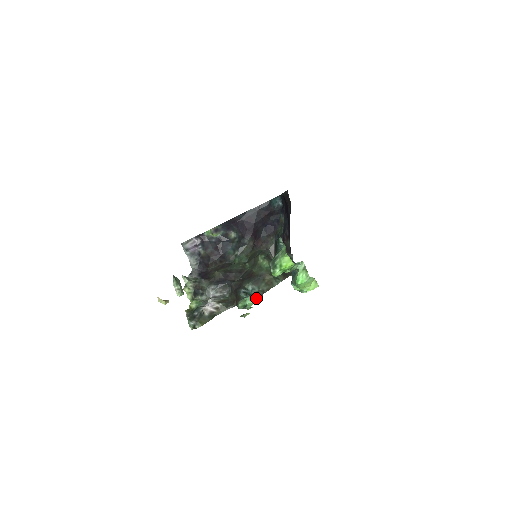
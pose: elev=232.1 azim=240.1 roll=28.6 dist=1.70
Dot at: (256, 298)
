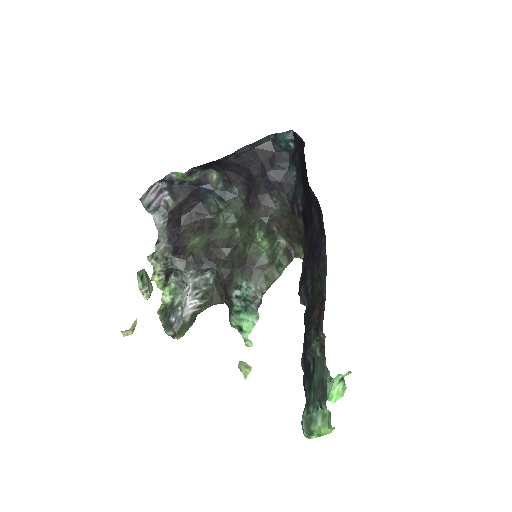
Dot at: (255, 316)
